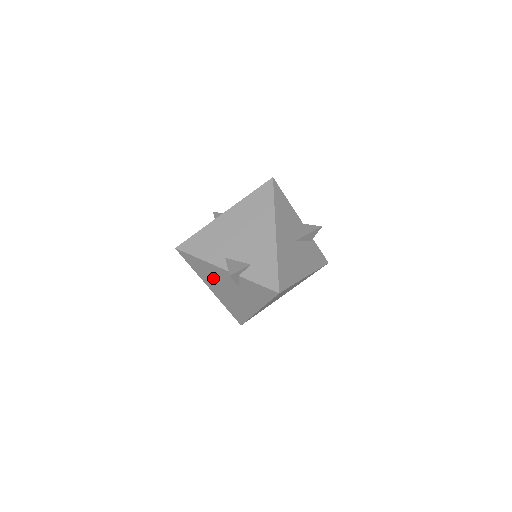
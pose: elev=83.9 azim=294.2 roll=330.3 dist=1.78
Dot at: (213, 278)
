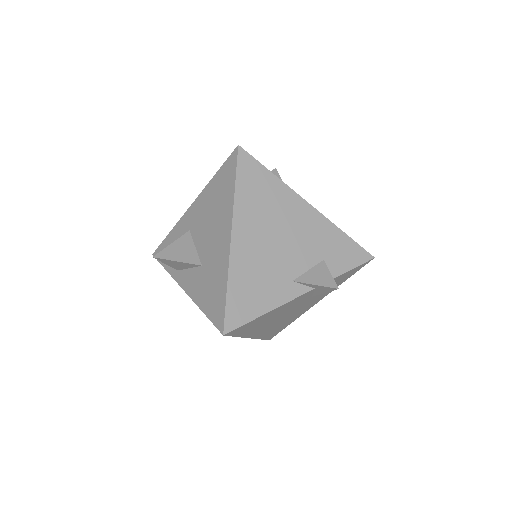
Dot at: (271, 320)
